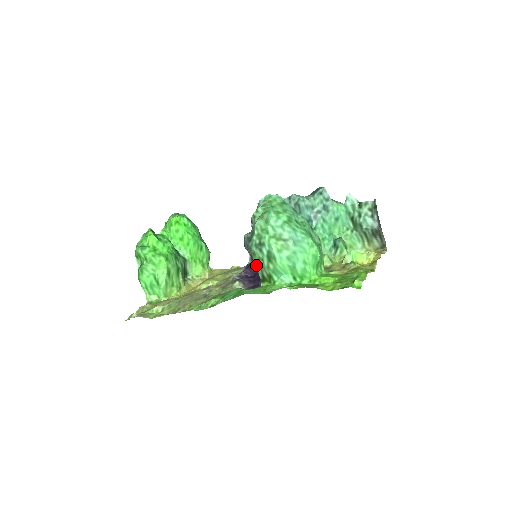
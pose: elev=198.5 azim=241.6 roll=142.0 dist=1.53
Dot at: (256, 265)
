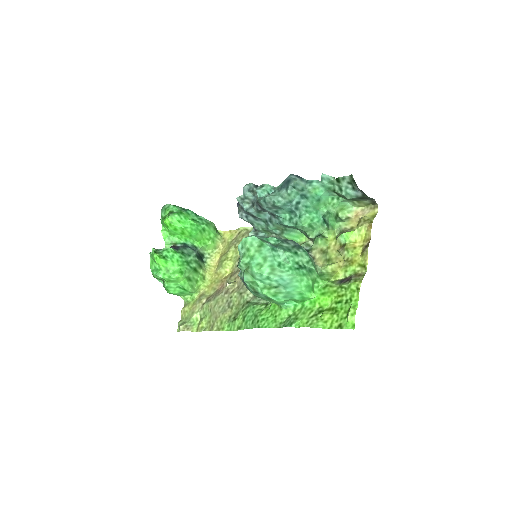
Dot at: occluded
